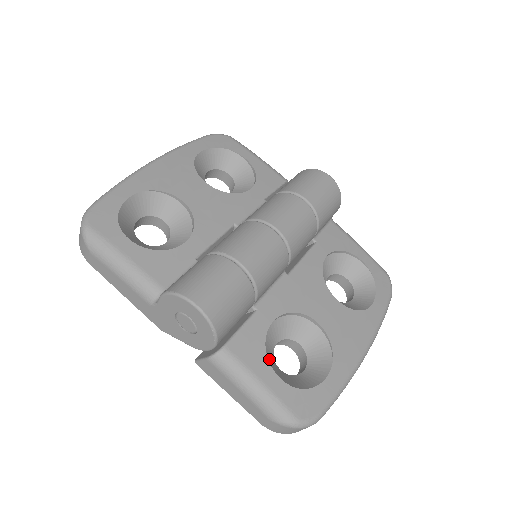
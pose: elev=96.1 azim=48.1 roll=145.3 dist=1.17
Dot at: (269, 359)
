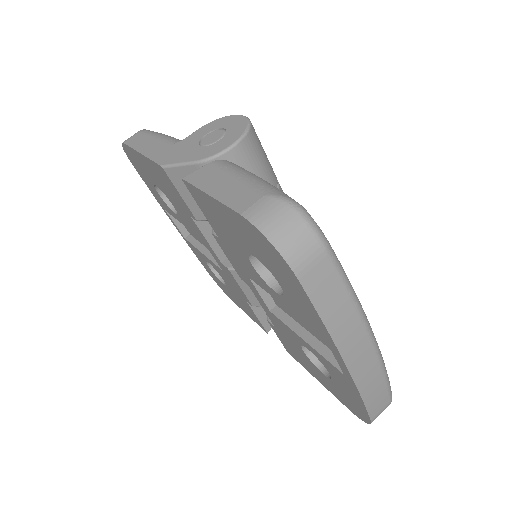
Dot at: occluded
